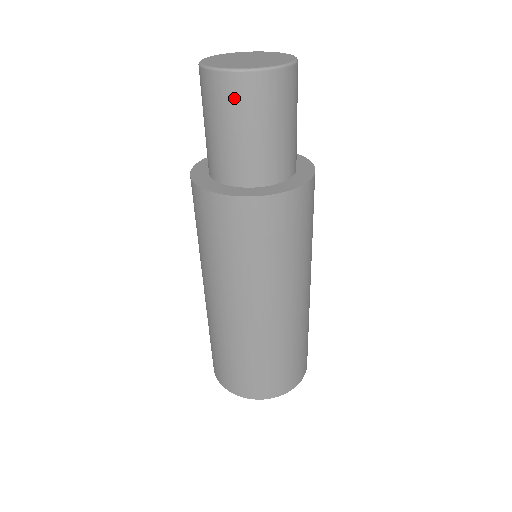
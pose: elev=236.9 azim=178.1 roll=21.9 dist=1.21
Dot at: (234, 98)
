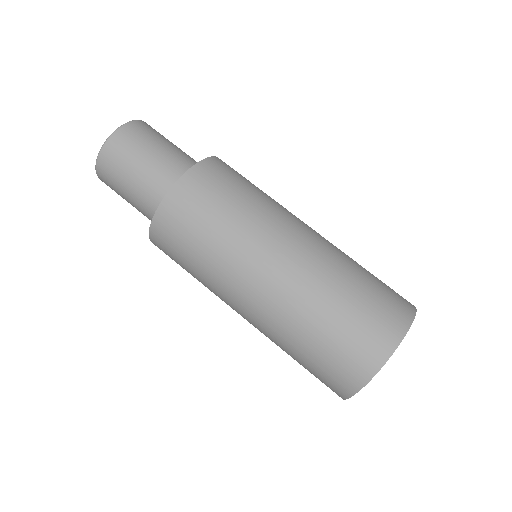
Dot at: (111, 169)
